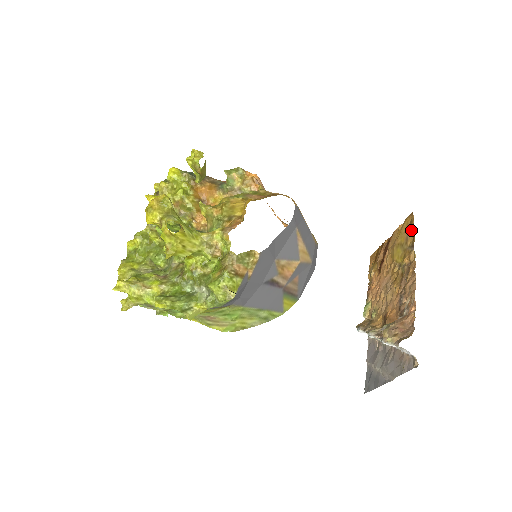
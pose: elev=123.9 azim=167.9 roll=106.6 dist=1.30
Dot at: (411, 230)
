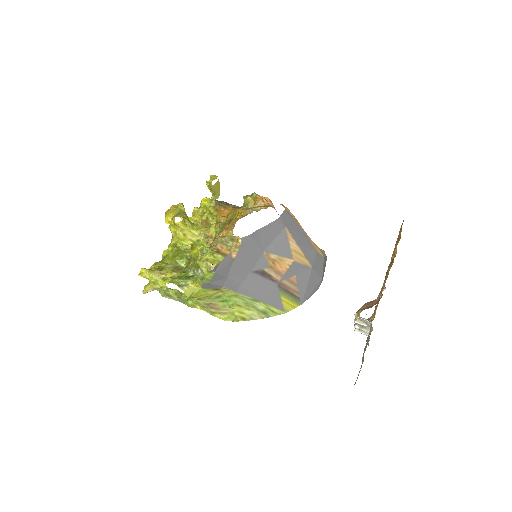
Dot at: occluded
